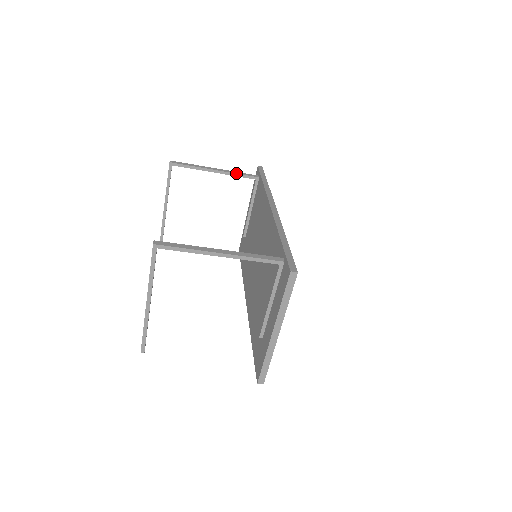
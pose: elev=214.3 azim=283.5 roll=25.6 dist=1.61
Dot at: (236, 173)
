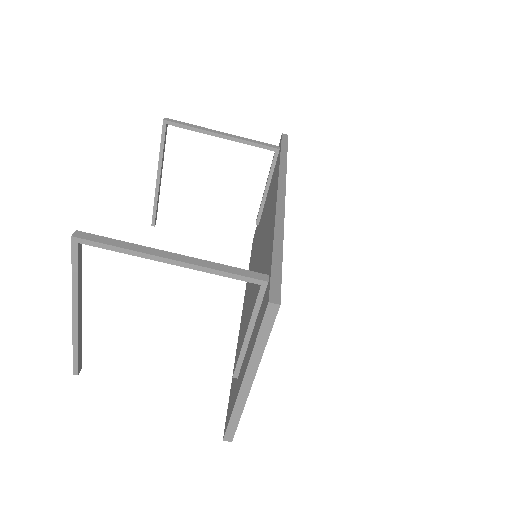
Dot at: (249, 141)
